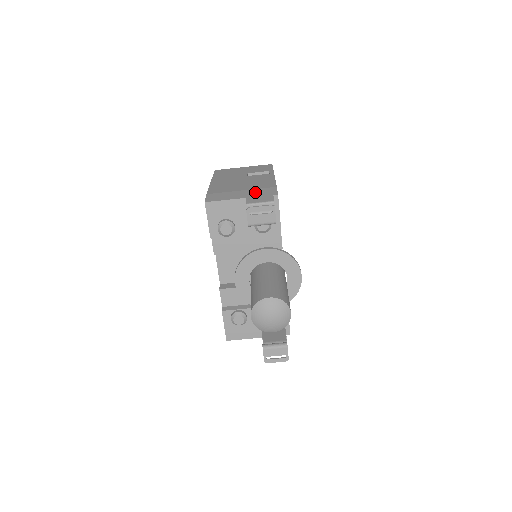
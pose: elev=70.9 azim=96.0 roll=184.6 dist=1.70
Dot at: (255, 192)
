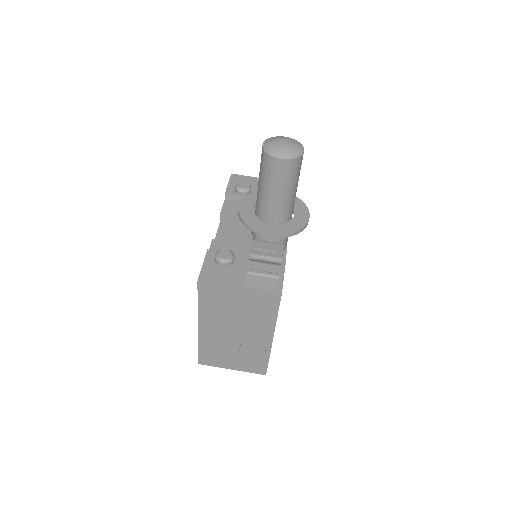
Dot at: occluded
